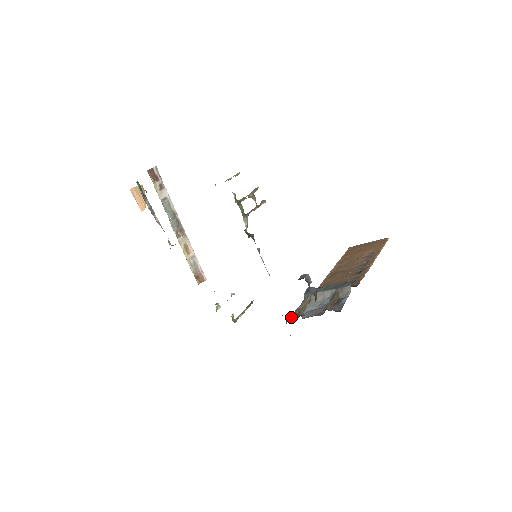
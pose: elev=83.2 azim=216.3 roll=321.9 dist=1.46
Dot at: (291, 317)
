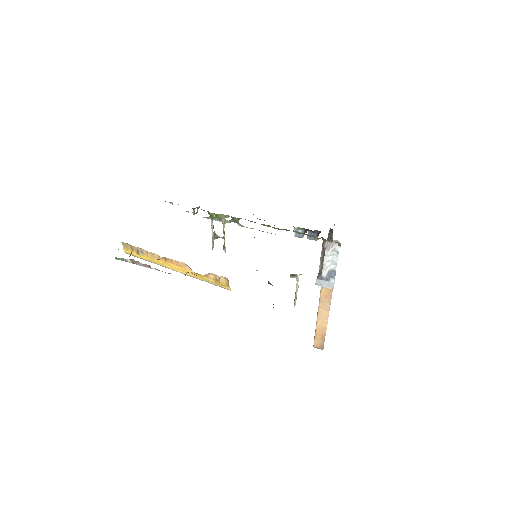
Dot at: (322, 243)
